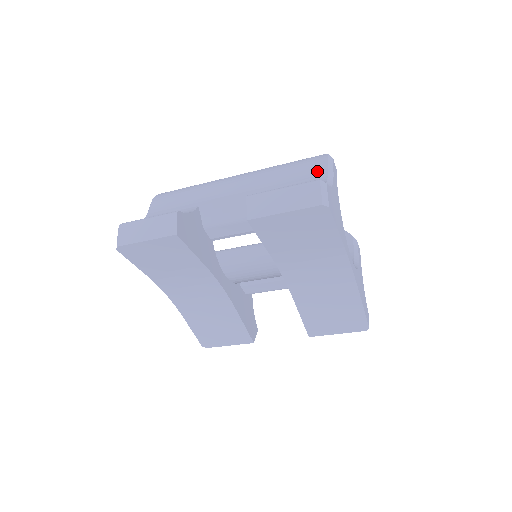
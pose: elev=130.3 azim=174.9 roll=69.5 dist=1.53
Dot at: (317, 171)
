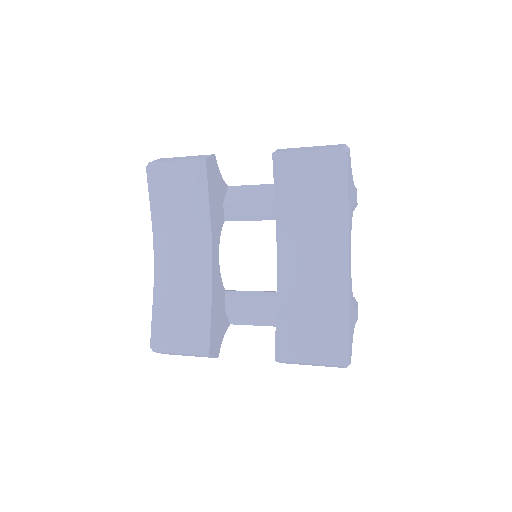
Dot at: occluded
